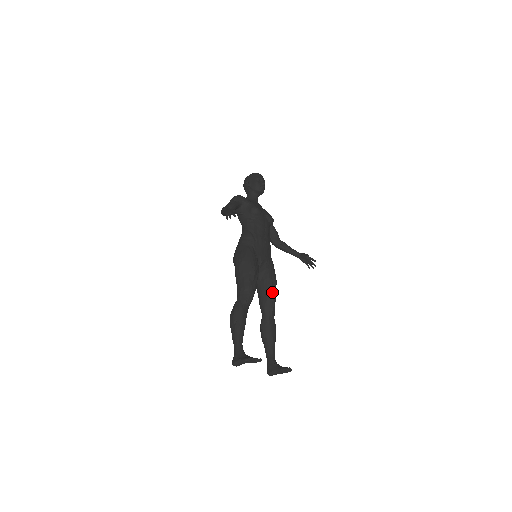
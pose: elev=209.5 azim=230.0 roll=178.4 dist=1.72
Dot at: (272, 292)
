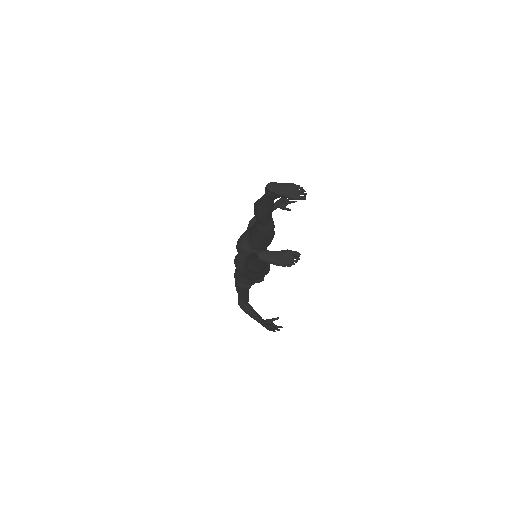
Dot at: occluded
